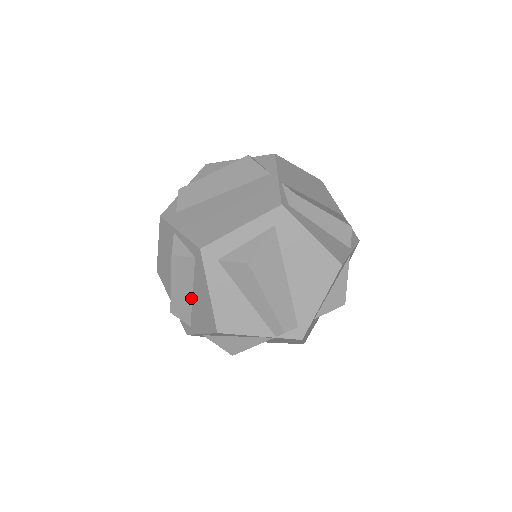
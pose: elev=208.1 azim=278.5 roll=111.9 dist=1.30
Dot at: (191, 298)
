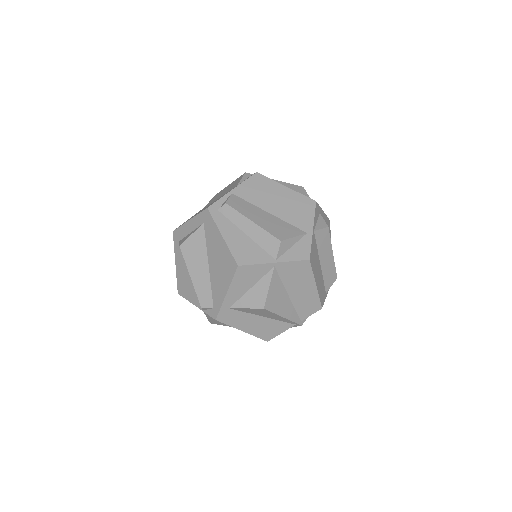
Dot at: occluded
